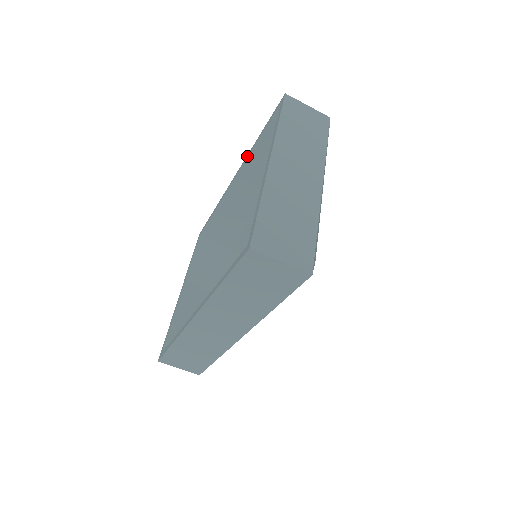
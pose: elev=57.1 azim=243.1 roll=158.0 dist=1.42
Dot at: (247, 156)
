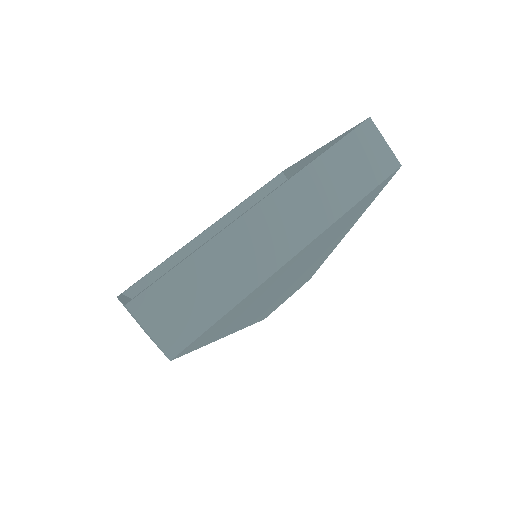
Dot at: occluded
